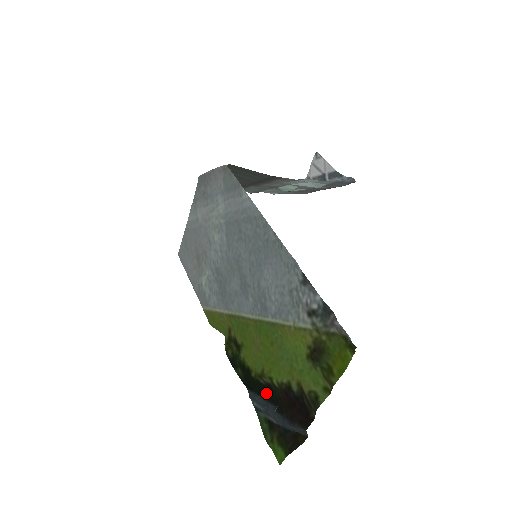
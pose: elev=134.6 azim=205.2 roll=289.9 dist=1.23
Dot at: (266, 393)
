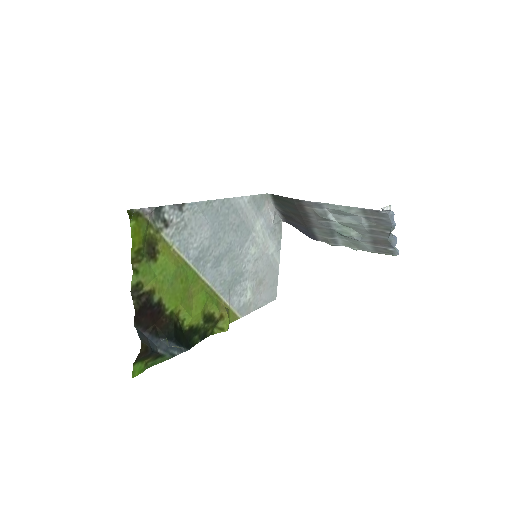
Dot at: (177, 337)
